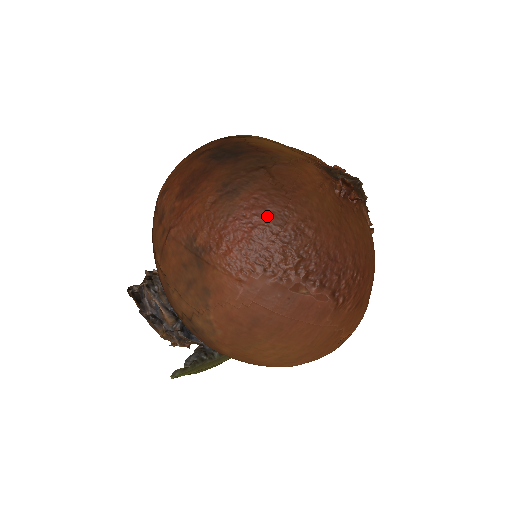
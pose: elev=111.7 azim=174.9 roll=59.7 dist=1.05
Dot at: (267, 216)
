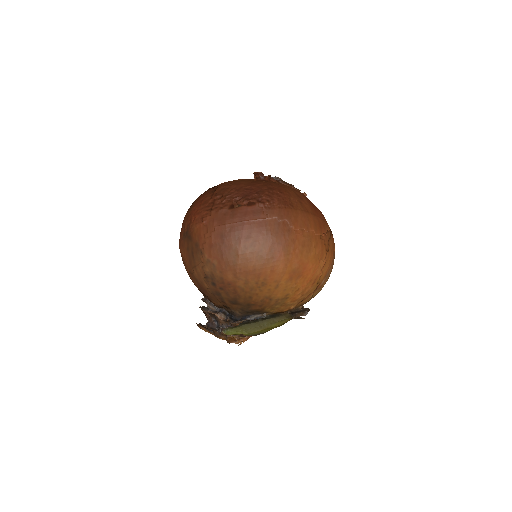
Dot at: (206, 195)
